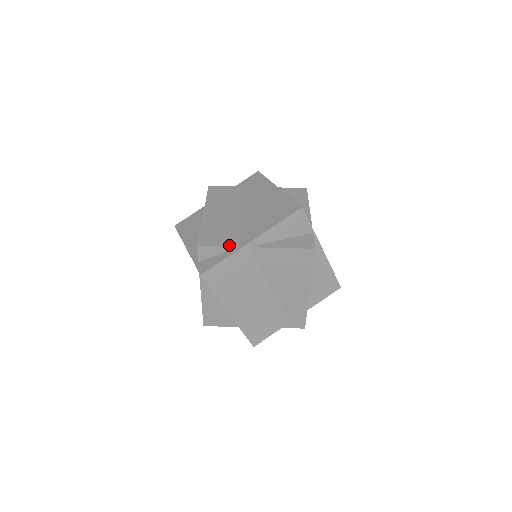
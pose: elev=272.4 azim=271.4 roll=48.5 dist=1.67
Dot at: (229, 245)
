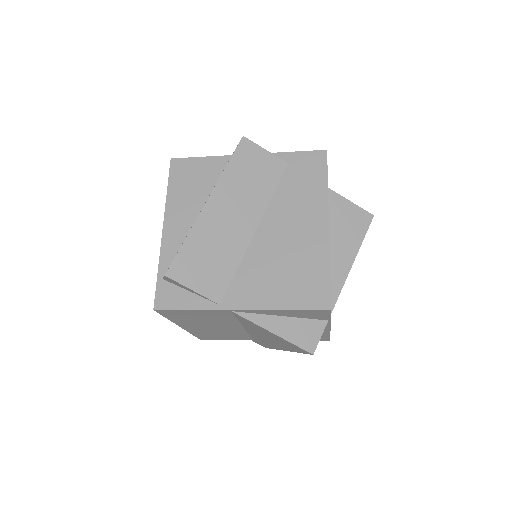
Dot at: (208, 295)
